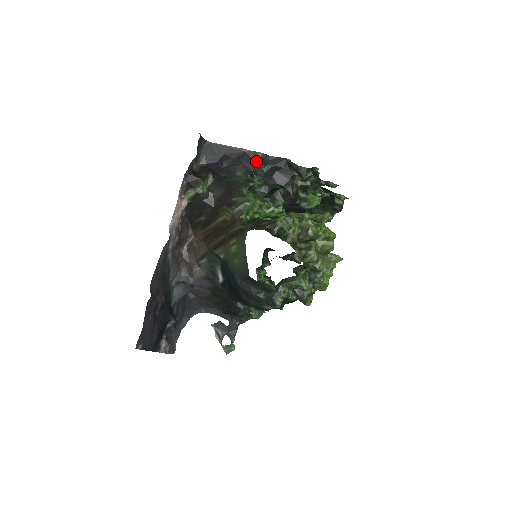
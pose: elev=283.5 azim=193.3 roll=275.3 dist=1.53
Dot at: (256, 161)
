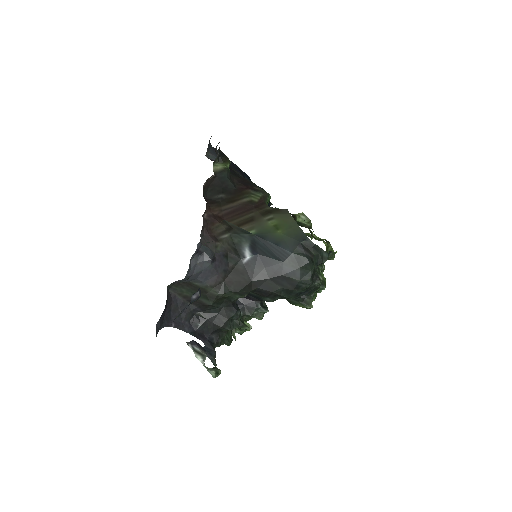
Dot at: occluded
